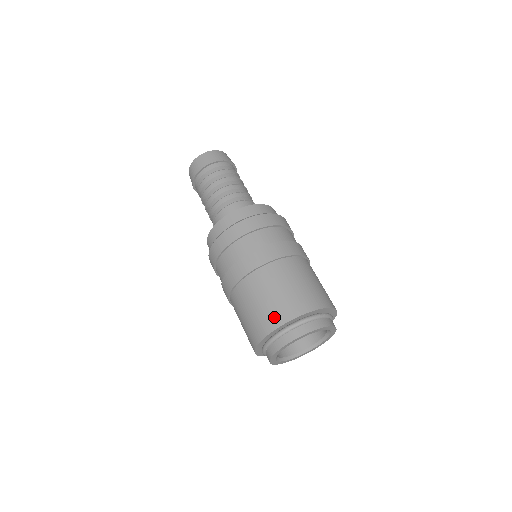
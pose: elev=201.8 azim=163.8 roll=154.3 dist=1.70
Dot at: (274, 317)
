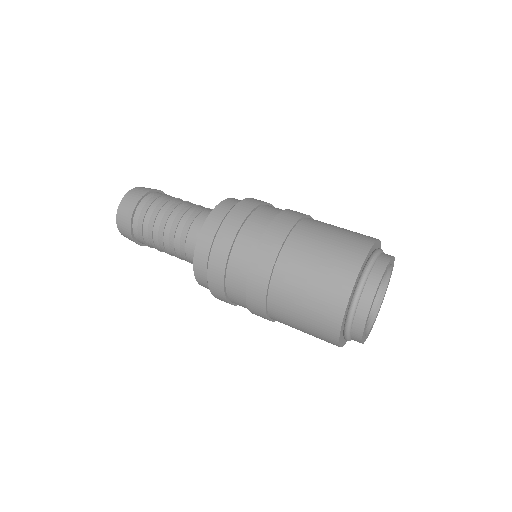
Dot at: (329, 315)
